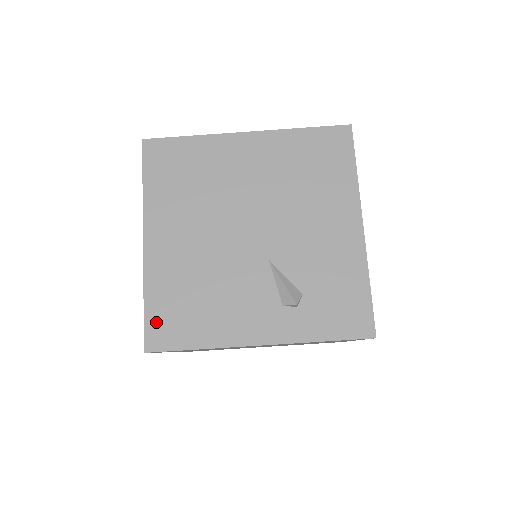
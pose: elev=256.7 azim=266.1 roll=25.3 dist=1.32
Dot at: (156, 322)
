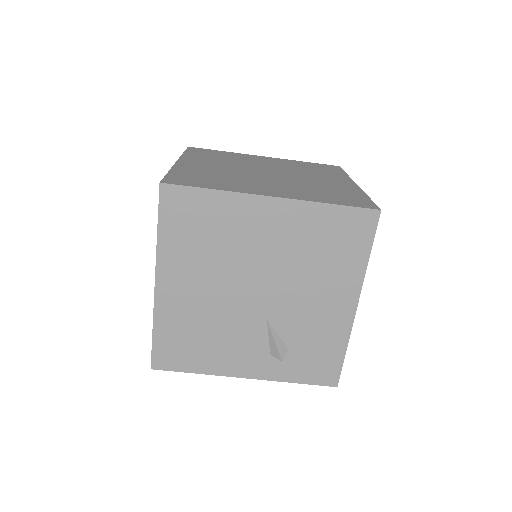
Dot at: (162, 350)
